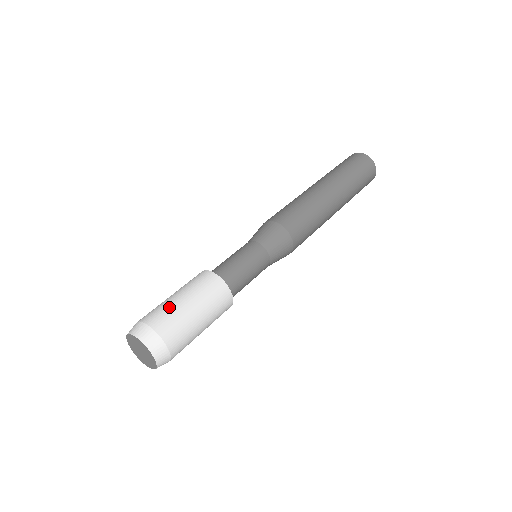
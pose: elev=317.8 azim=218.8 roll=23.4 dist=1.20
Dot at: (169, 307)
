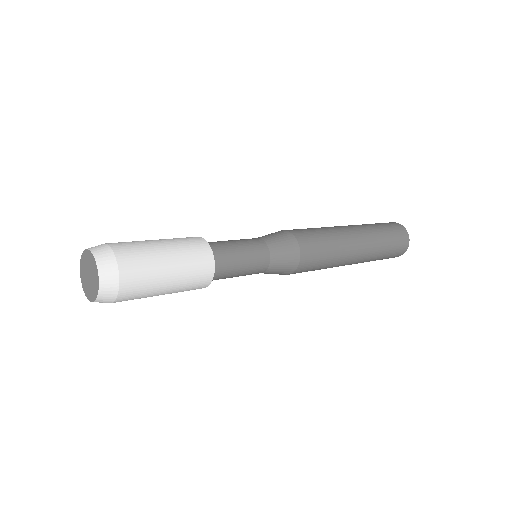
Dot at: occluded
